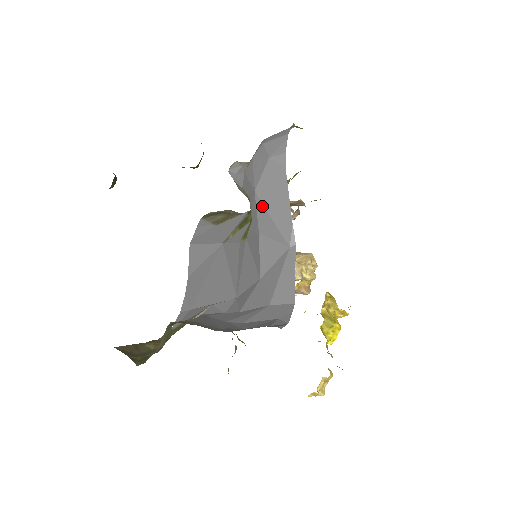
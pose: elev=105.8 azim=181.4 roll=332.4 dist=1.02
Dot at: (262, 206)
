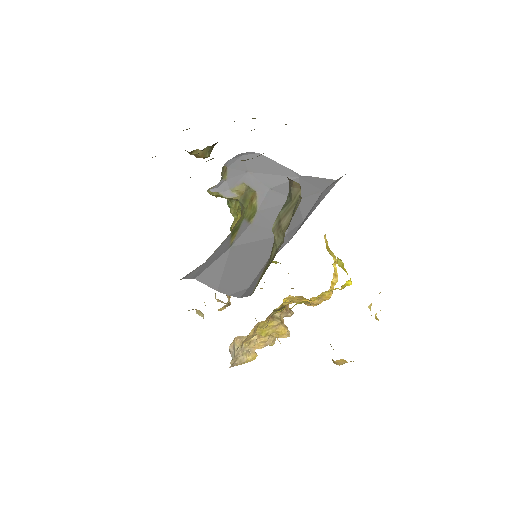
Dot at: (260, 174)
